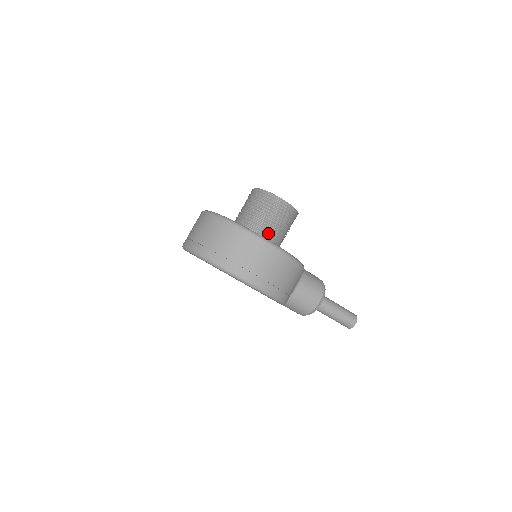
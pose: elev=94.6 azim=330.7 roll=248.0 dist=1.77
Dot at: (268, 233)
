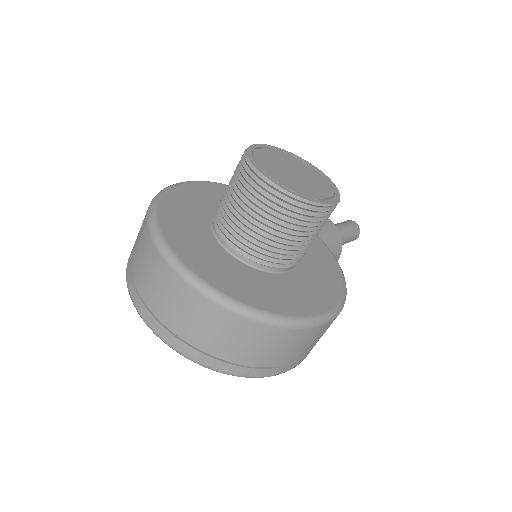
Dot at: (297, 258)
